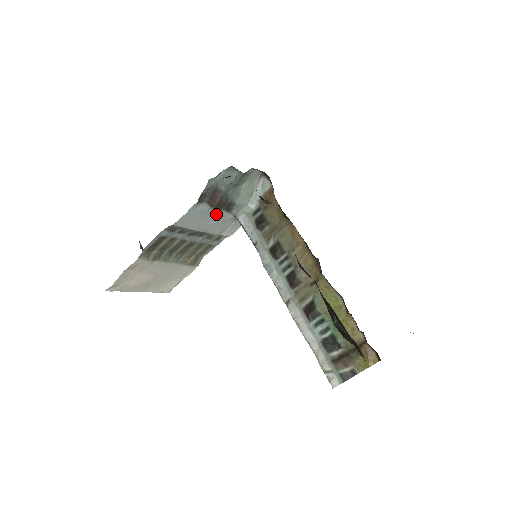
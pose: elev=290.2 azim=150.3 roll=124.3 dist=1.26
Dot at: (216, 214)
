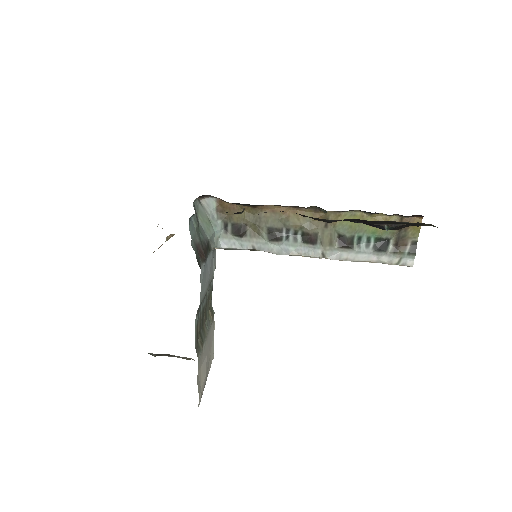
Dot at: (207, 263)
